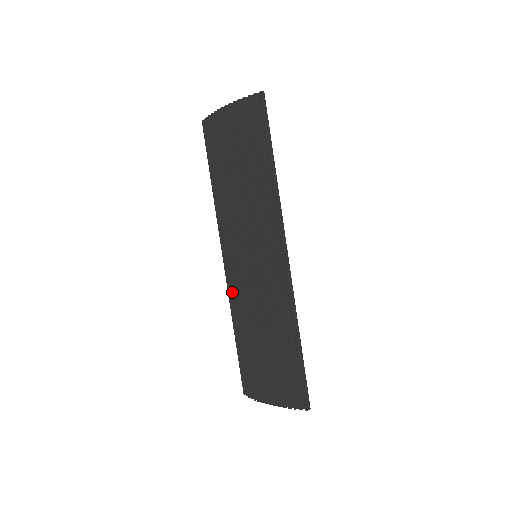
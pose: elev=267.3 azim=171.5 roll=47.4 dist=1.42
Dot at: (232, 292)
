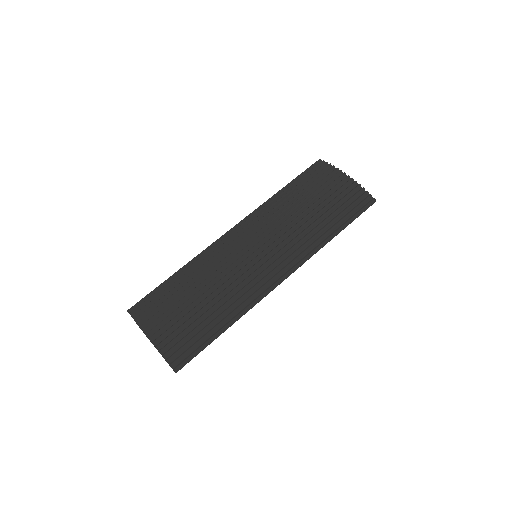
Dot at: (213, 252)
